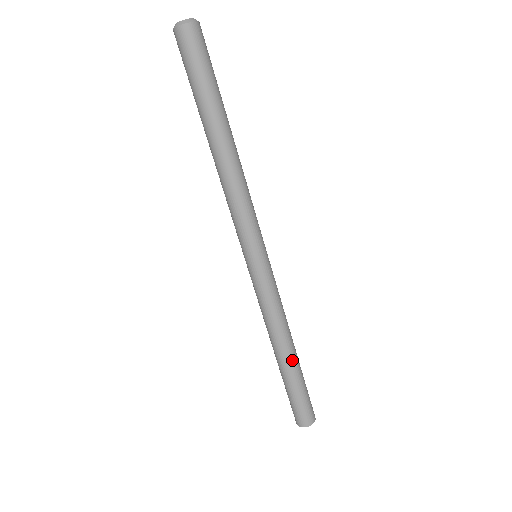
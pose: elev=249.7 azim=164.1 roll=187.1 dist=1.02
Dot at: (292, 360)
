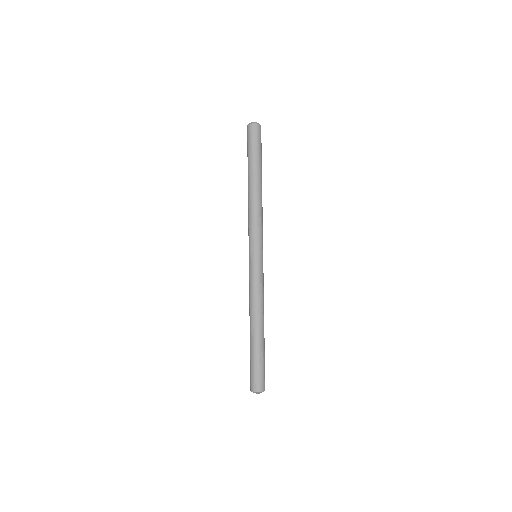
Dot at: (263, 333)
